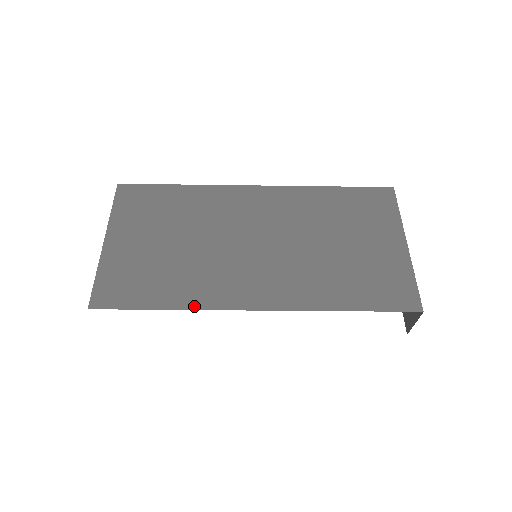
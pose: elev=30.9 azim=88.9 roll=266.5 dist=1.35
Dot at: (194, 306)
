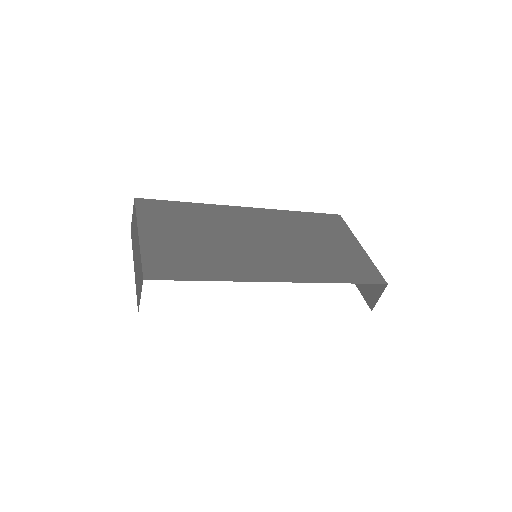
Dot at: (231, 279)
